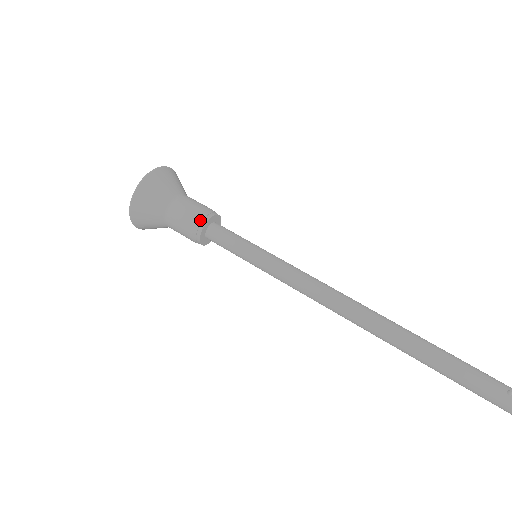
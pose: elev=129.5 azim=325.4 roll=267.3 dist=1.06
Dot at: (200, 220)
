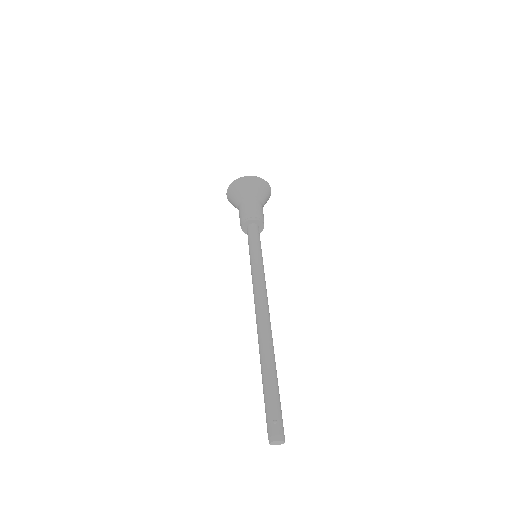
Dot at: (247, 217)
